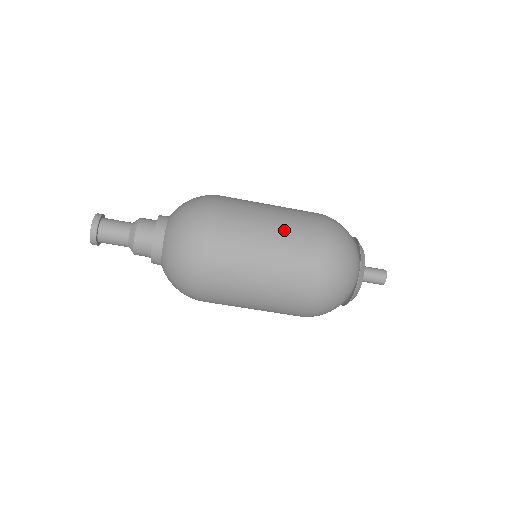
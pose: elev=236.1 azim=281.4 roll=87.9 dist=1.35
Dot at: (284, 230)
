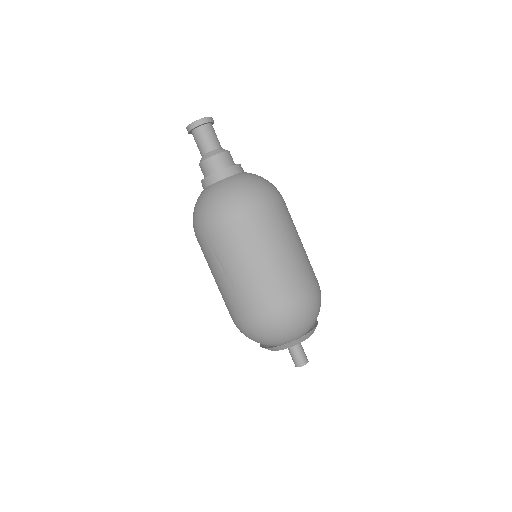
Dot at: occluded
